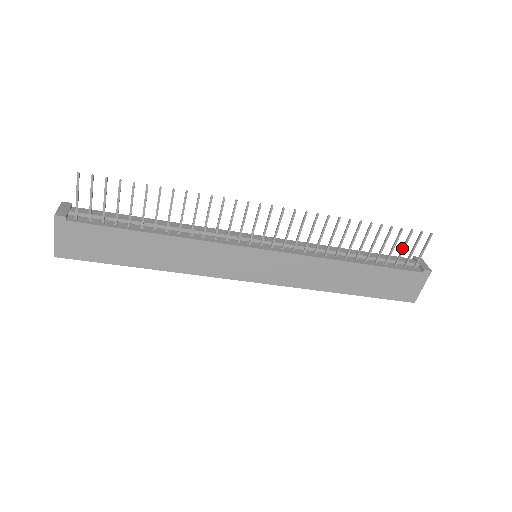
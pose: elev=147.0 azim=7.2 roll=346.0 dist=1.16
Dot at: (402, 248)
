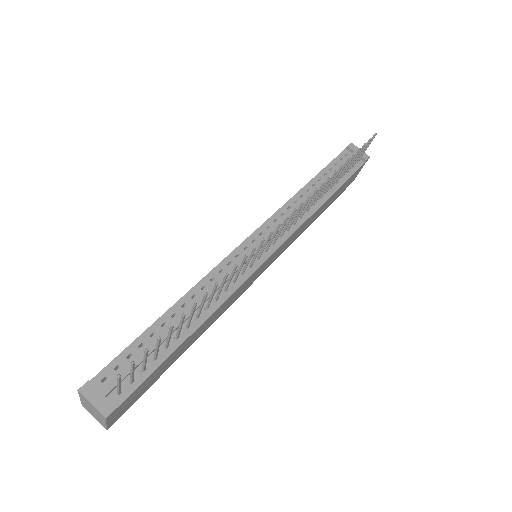
Dot at: (355, 159)
